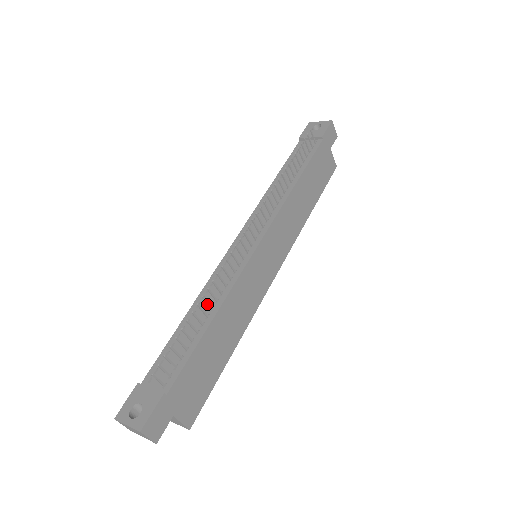
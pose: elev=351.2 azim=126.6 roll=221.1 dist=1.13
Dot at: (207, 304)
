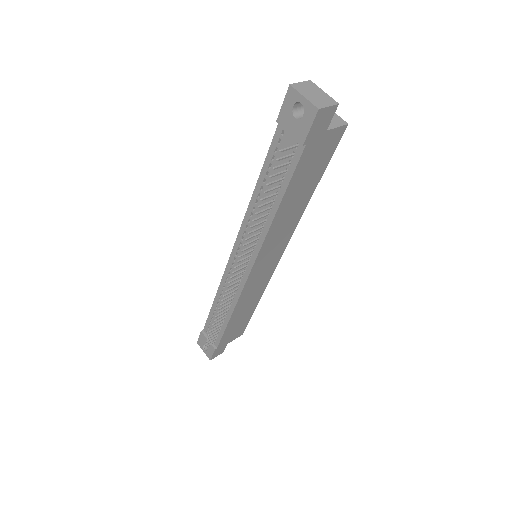
Dot at: (222, 312)
